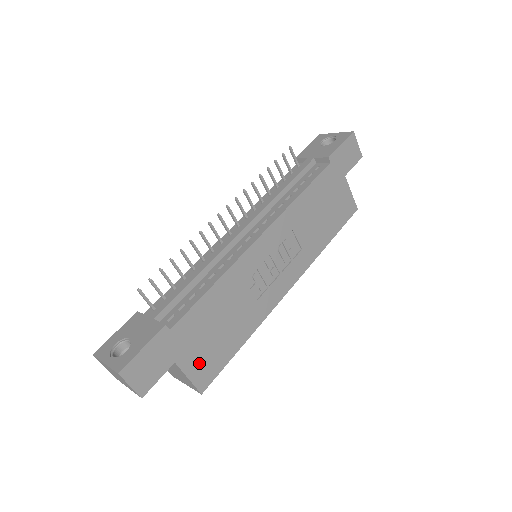
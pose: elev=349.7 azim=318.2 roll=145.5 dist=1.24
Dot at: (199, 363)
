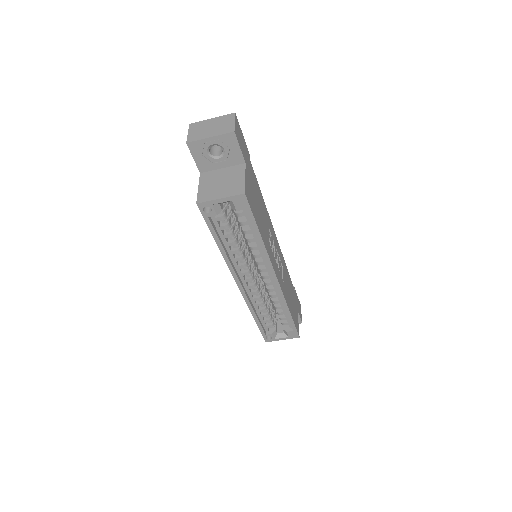
Dot at: (249, 188)
